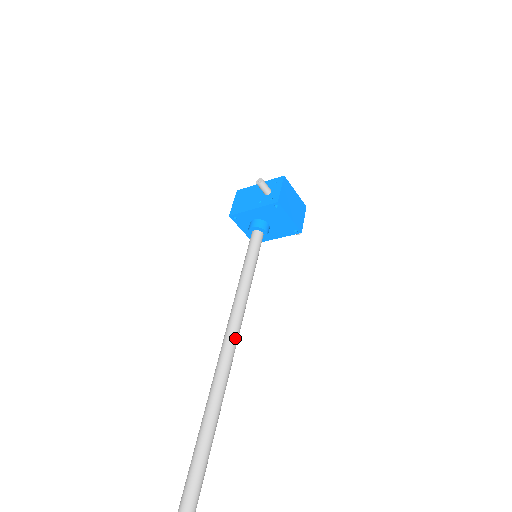
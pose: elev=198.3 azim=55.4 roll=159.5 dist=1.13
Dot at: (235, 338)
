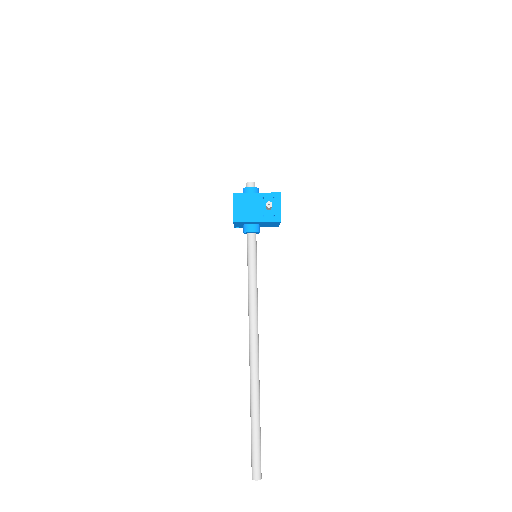
Dot at: occluded
